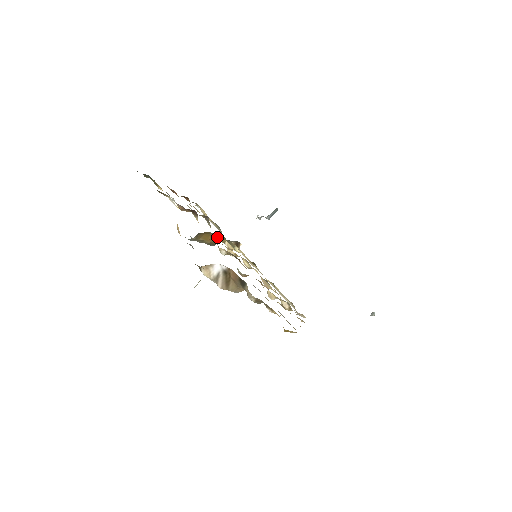
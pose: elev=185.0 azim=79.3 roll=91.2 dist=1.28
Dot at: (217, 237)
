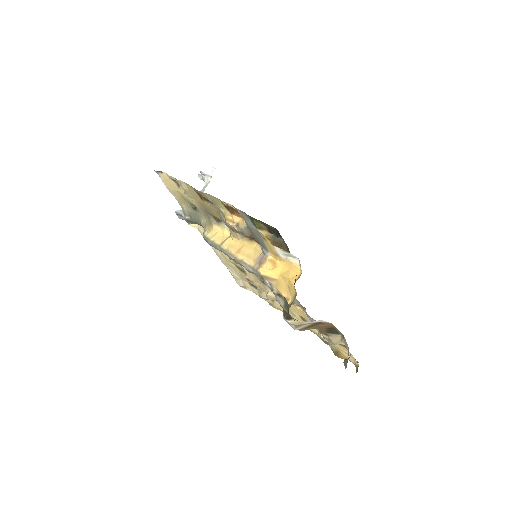
Dot at: occluded
